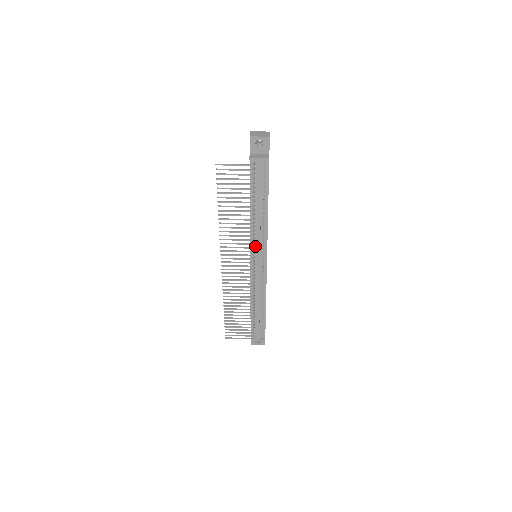
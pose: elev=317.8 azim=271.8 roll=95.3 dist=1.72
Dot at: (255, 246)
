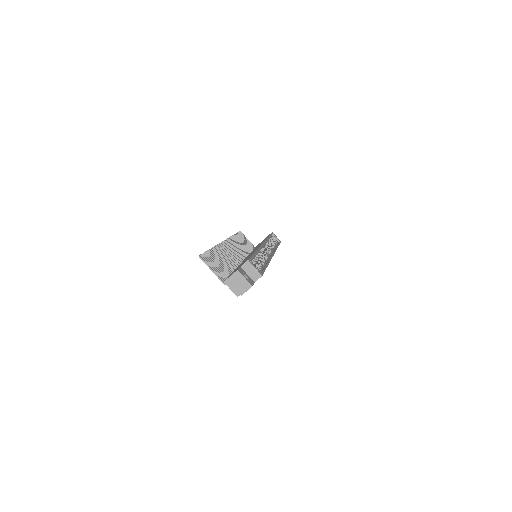
Dot at: occluded
